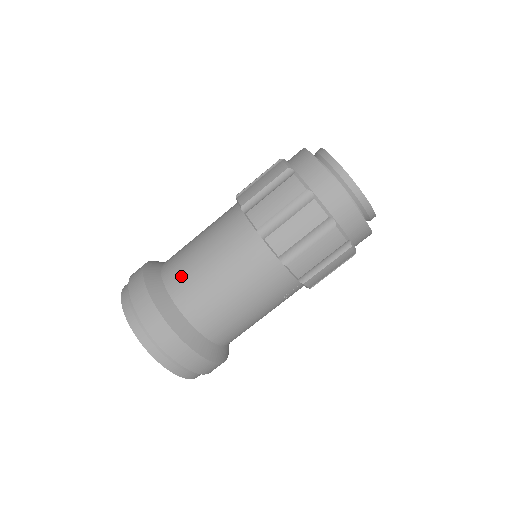
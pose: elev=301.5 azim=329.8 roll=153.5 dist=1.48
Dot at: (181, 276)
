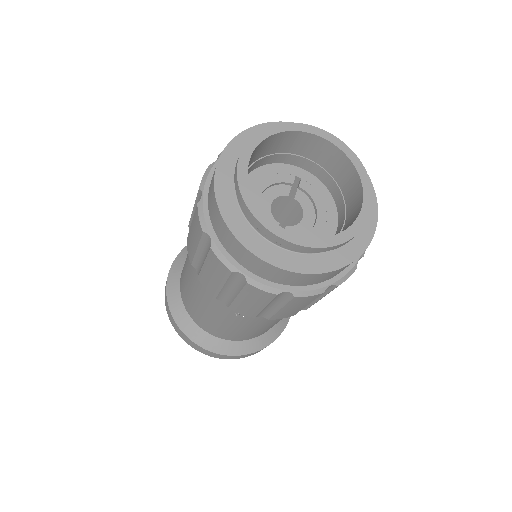
Dot at: occluded
